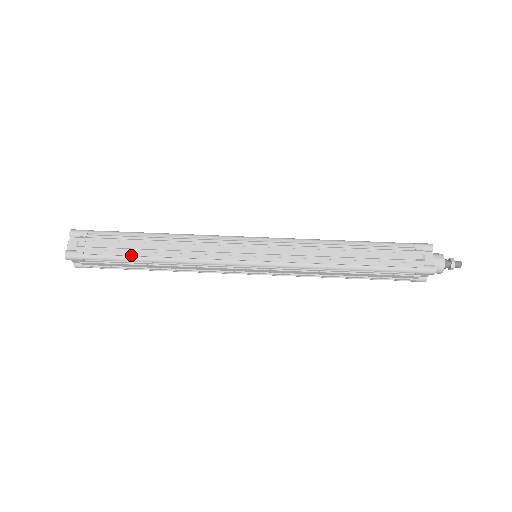
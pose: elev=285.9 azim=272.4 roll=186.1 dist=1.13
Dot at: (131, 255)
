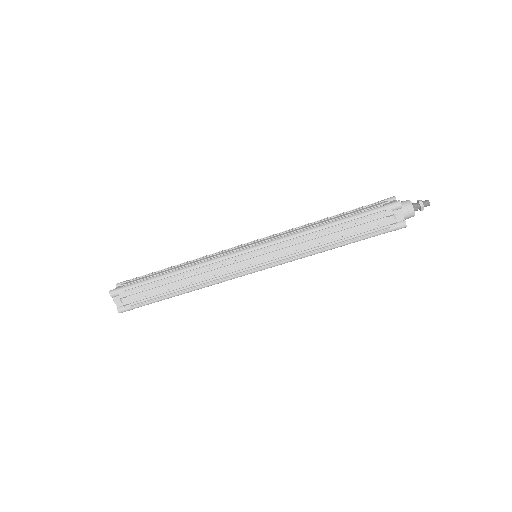
Dot at: (164, 296)
